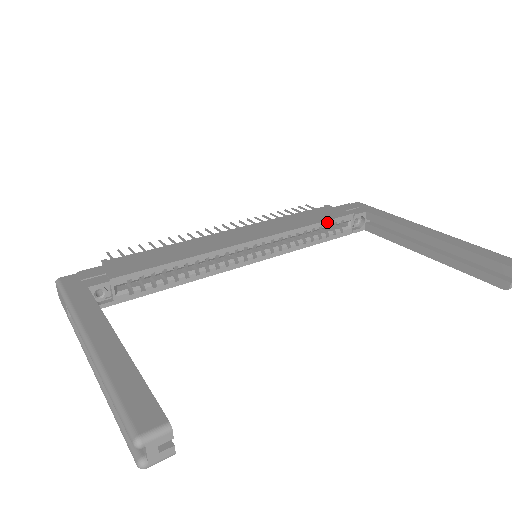
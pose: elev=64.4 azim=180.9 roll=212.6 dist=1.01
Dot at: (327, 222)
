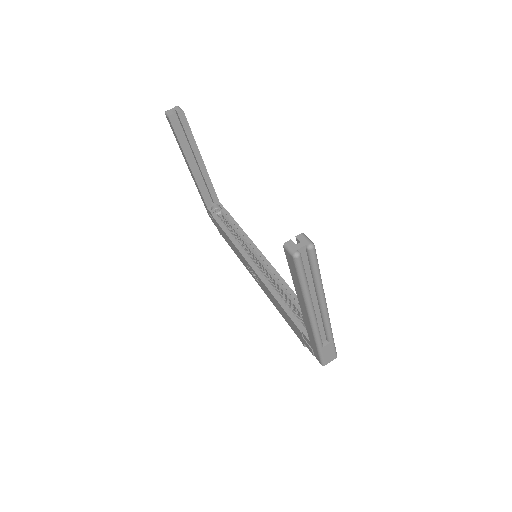
Dot at: occluded
